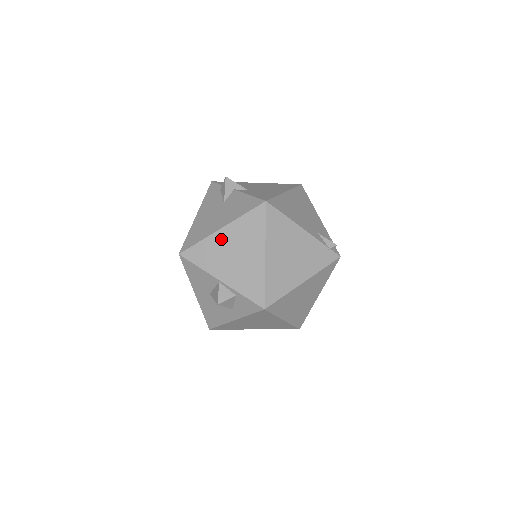
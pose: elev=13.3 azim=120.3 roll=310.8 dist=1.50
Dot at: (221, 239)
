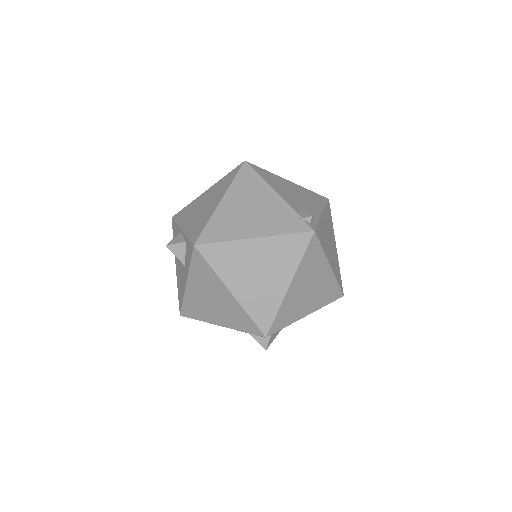
Dot at: (201, 198)
